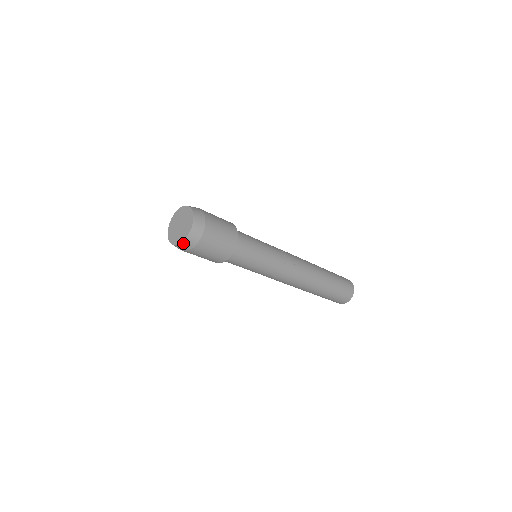
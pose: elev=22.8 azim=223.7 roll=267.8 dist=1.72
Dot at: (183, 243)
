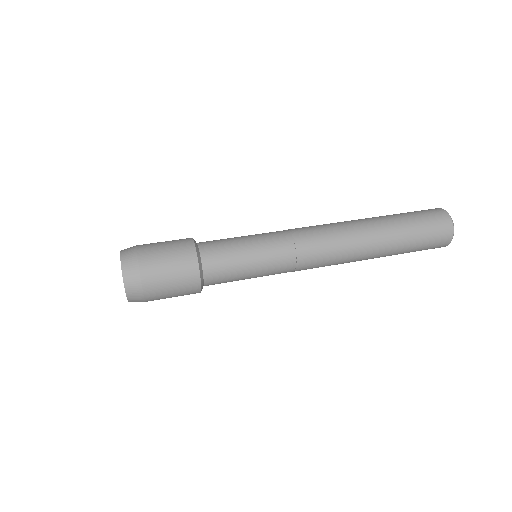
Dot at: (129, 299)
